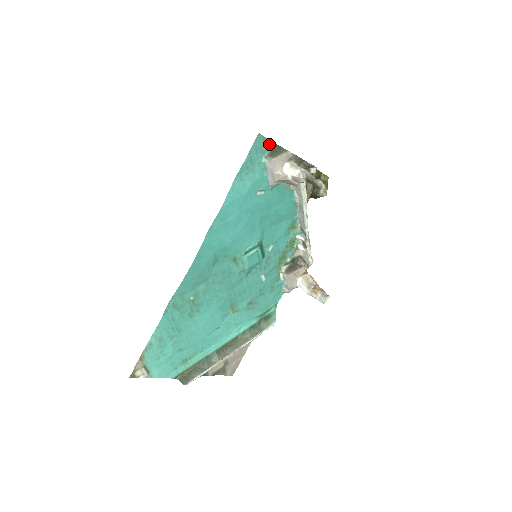
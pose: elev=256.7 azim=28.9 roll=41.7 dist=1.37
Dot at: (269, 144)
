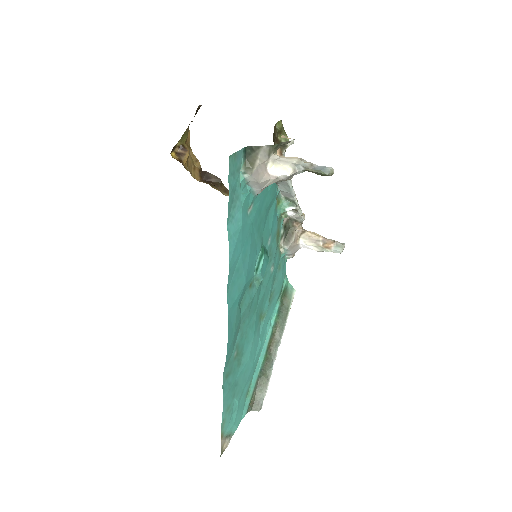
Dot at: (240, 155)
